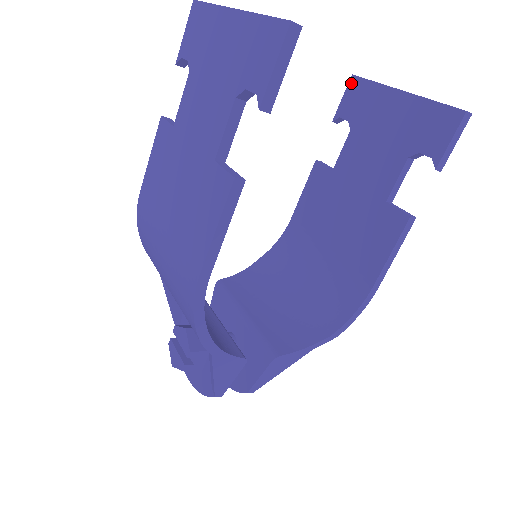
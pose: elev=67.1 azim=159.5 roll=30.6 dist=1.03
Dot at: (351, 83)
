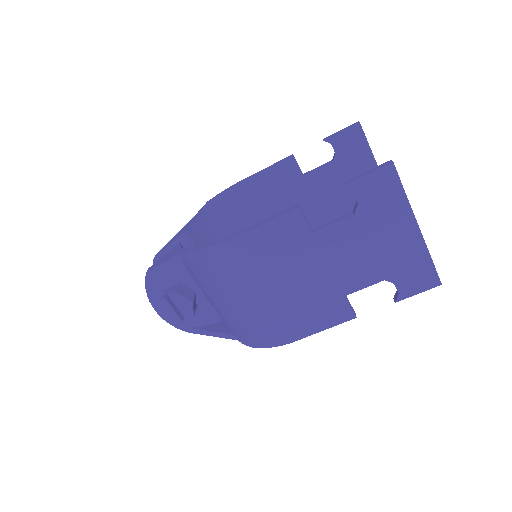
Dot at: (355, 128)
